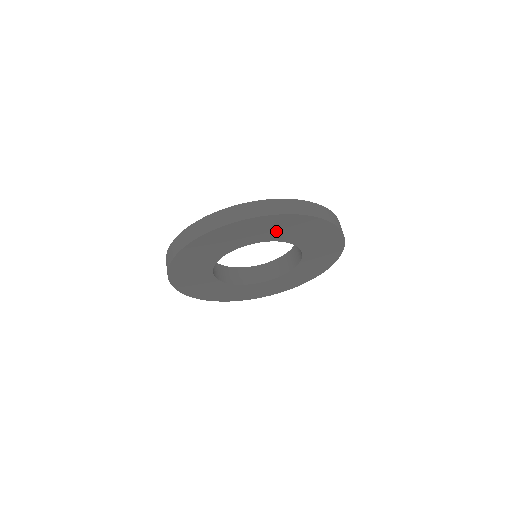
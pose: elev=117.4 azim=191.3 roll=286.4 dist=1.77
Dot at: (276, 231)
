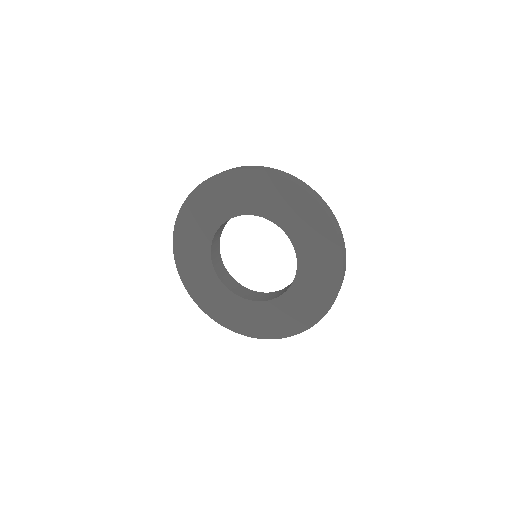
Dot at: (262, 199)
